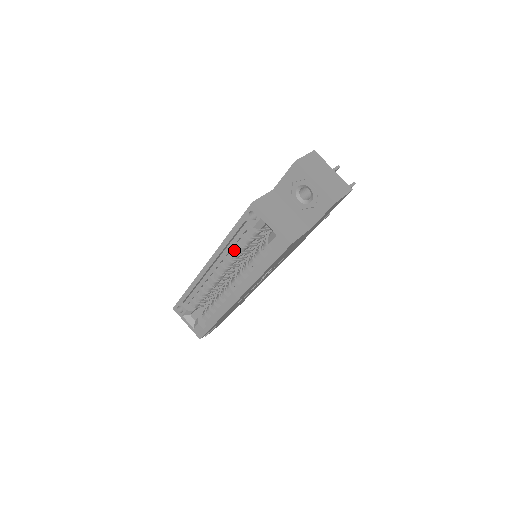
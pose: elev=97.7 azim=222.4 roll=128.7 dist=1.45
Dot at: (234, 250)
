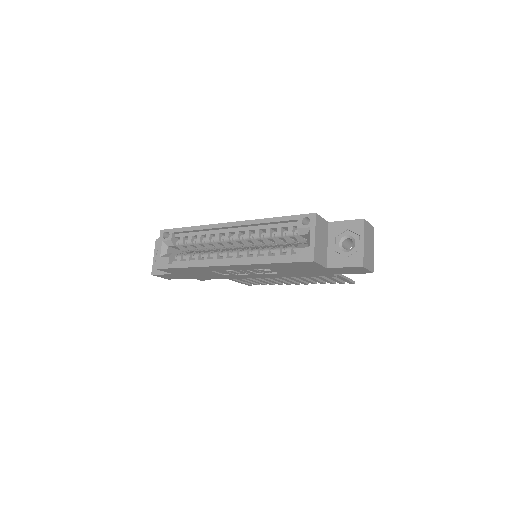
Dot at: (261, 232)
